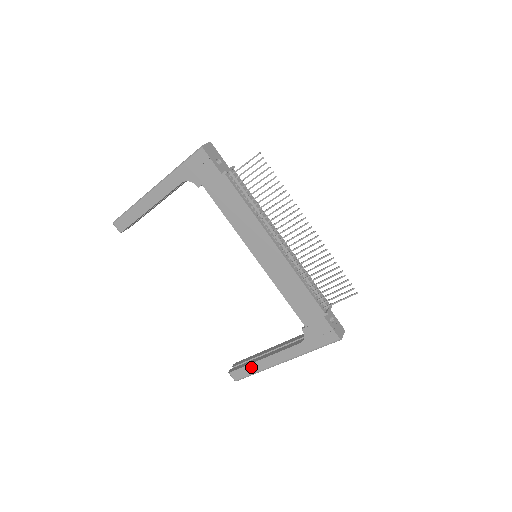
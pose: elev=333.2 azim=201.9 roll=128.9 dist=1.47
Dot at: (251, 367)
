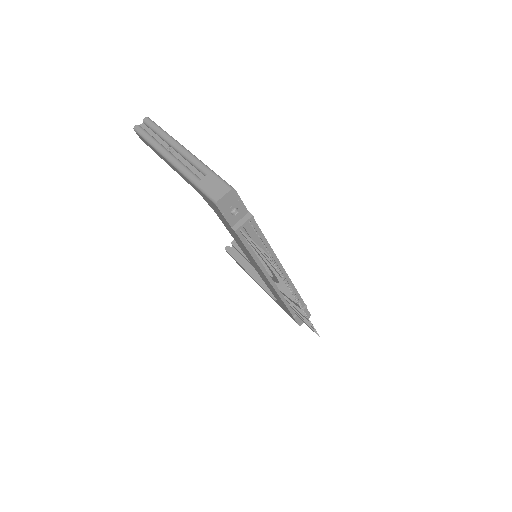
Dot at: (240, 265)
